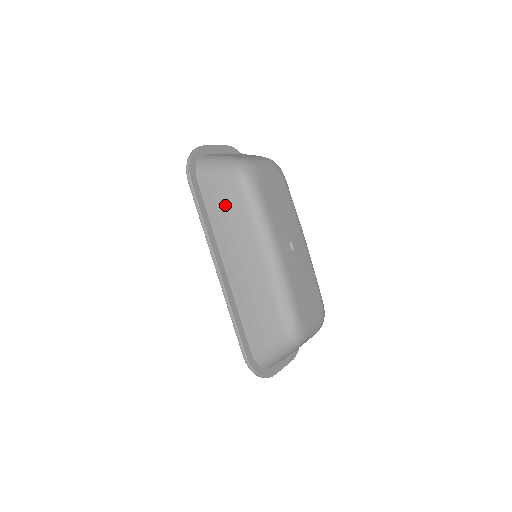
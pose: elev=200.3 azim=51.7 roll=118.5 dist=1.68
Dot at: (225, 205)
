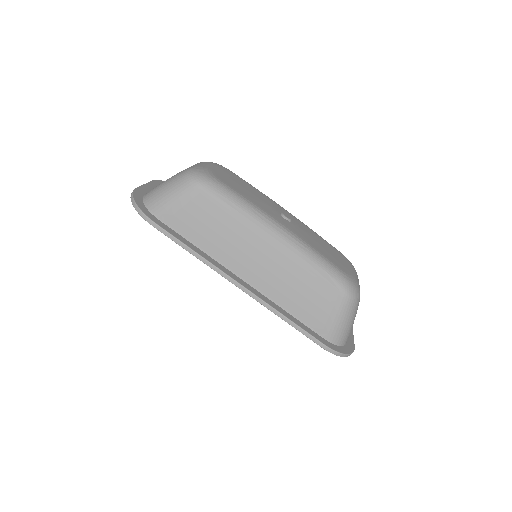
Dot at: (203, 221)
